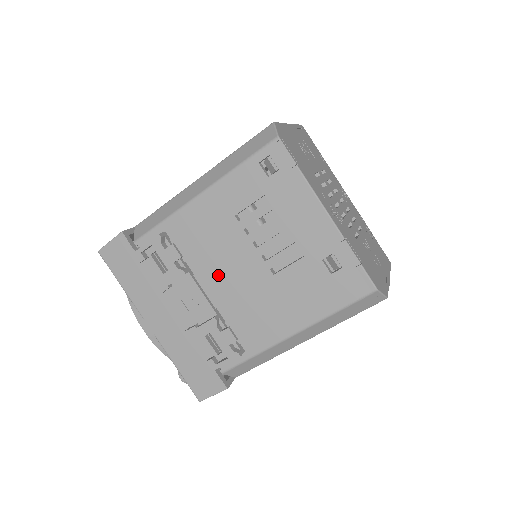
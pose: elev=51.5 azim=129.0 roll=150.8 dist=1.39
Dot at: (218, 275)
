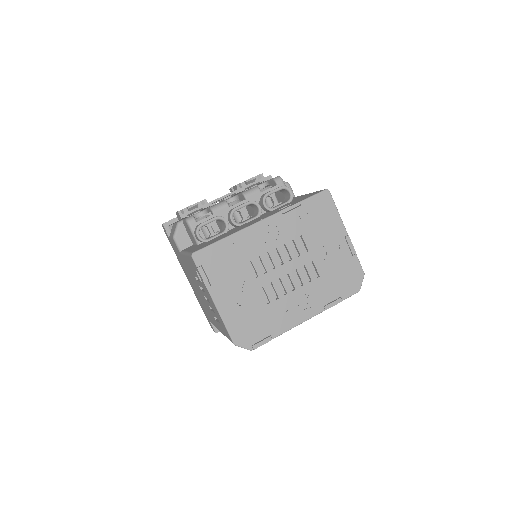
Dot at: occluded
